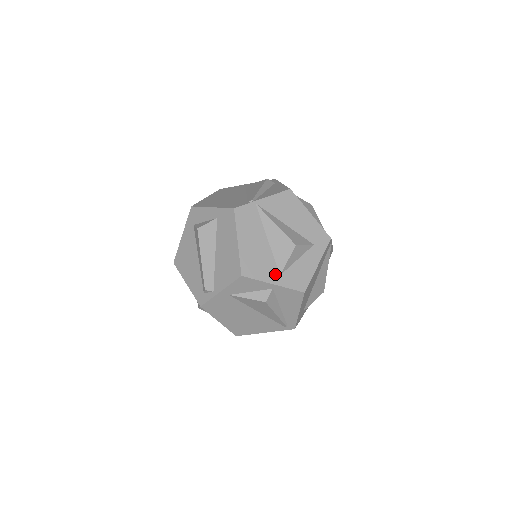
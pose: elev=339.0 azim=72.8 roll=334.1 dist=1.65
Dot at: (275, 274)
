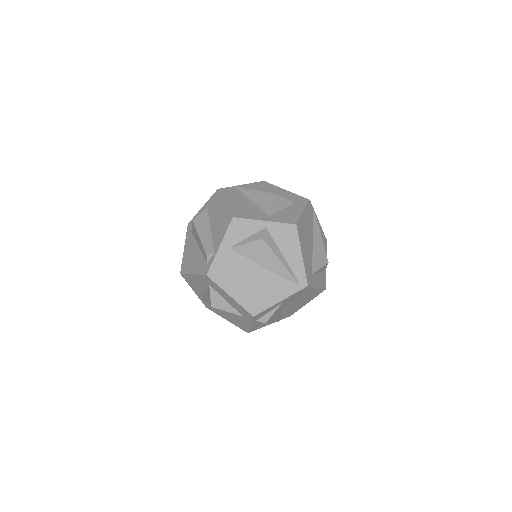
Dot at: (264, 216)
